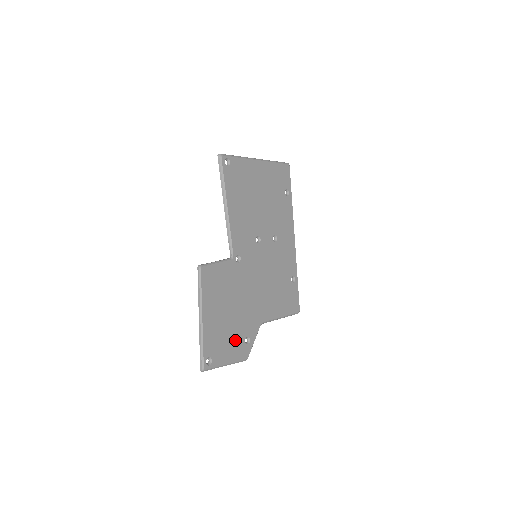
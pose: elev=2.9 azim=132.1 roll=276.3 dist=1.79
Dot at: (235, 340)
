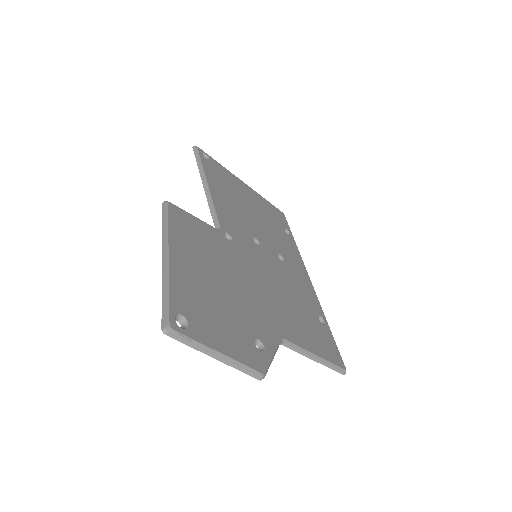
Dot at: (234, 327)
